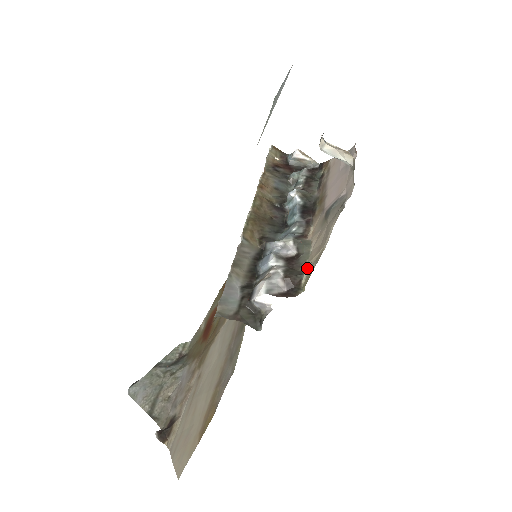
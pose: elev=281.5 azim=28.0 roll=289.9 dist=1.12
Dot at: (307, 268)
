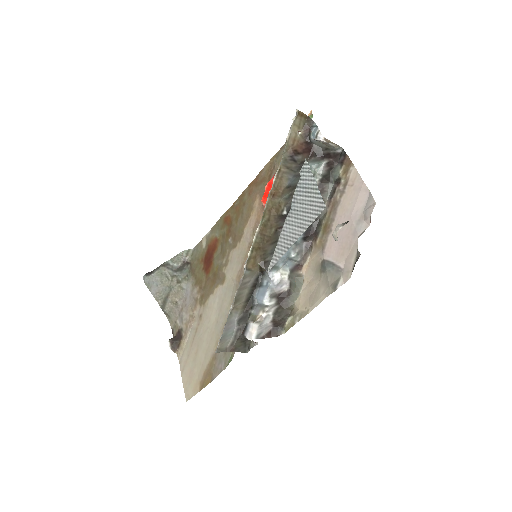
Dot at: (293, 308)
